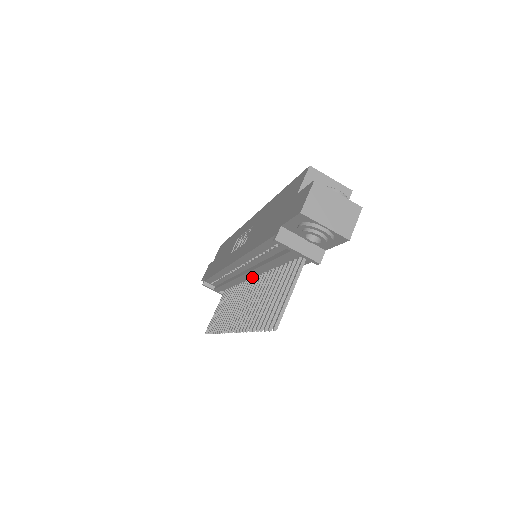
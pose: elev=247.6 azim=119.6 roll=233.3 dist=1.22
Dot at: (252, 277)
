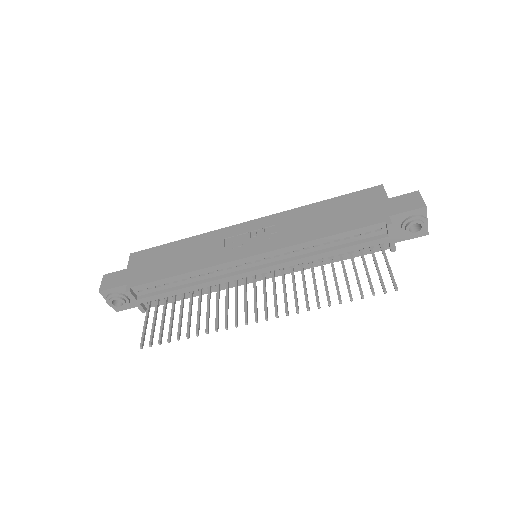
Dot at: (255, 275)
